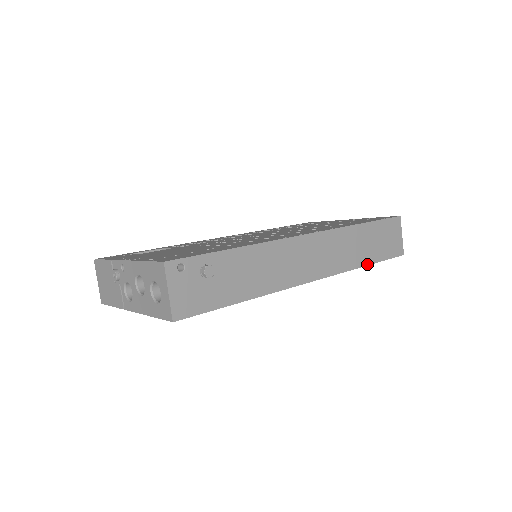
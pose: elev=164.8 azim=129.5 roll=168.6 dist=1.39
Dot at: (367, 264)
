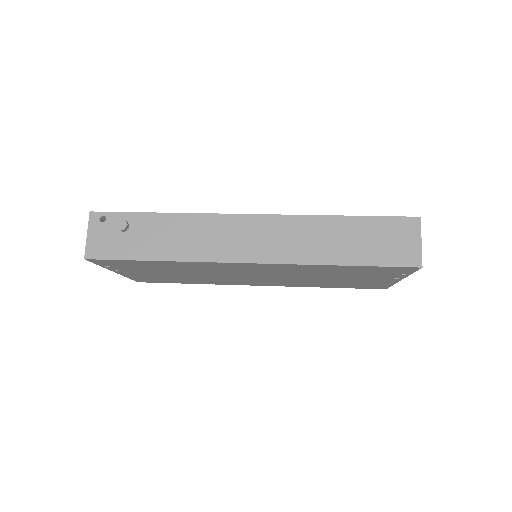
Dot at: (342, 264)
